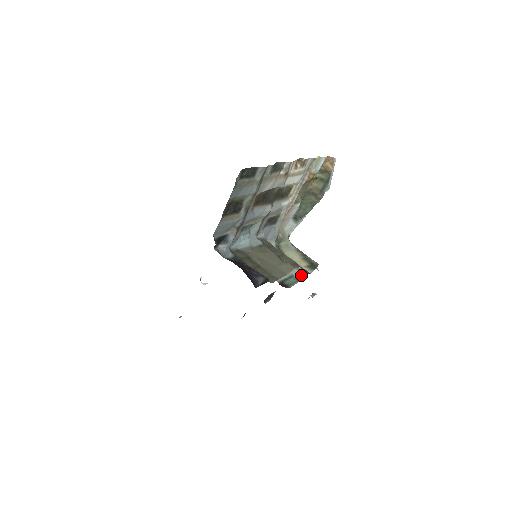
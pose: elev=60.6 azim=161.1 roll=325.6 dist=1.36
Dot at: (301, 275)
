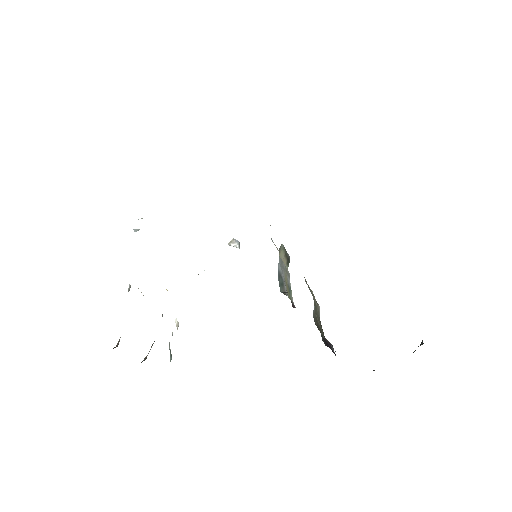
Dot at: occluded
